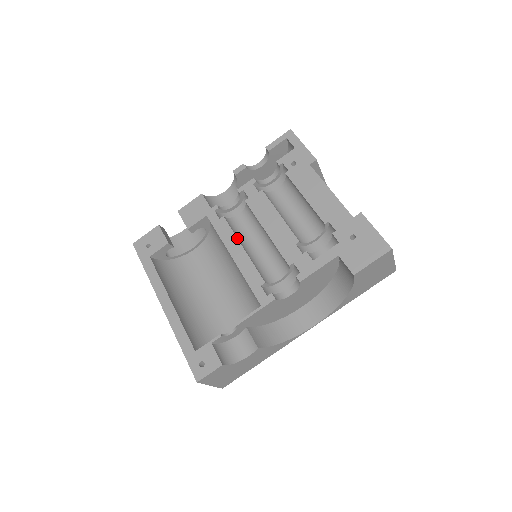
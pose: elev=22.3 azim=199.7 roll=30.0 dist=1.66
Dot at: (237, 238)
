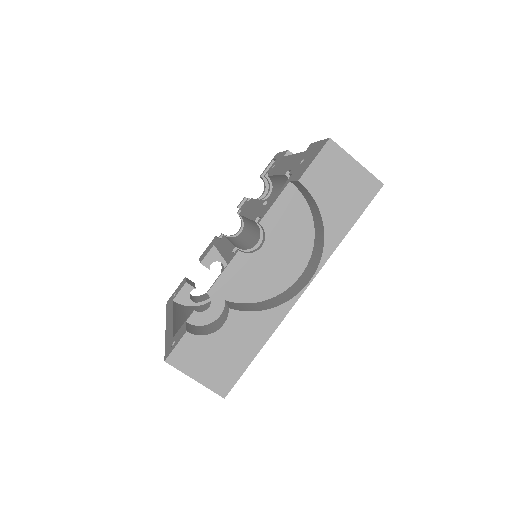
Dot at: (227, 239)
